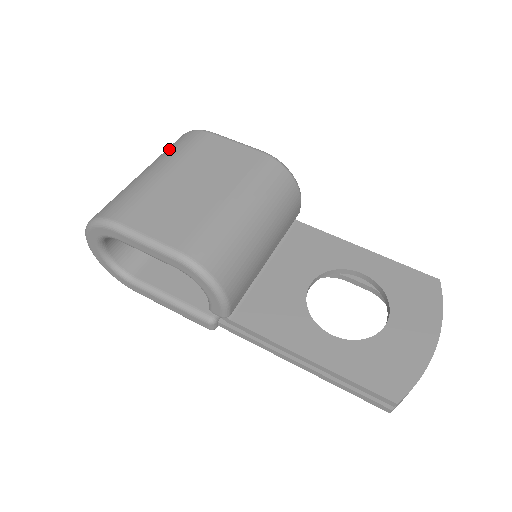
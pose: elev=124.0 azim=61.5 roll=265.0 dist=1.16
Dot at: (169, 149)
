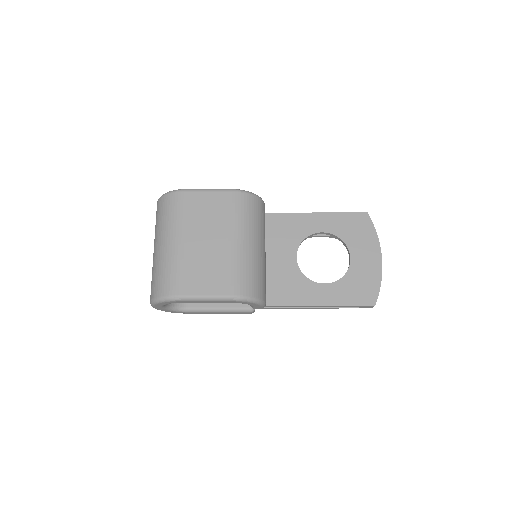
Dot at: (165, 217)
